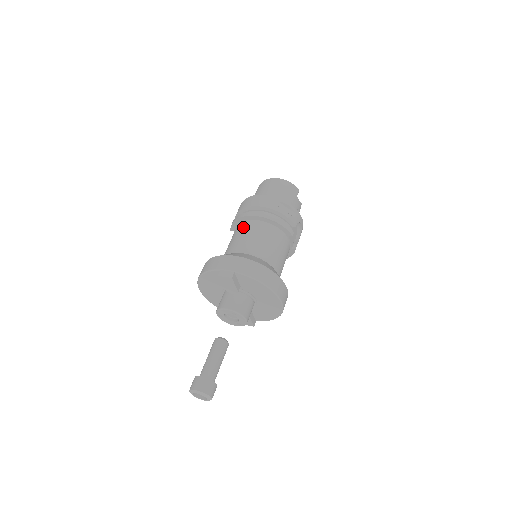
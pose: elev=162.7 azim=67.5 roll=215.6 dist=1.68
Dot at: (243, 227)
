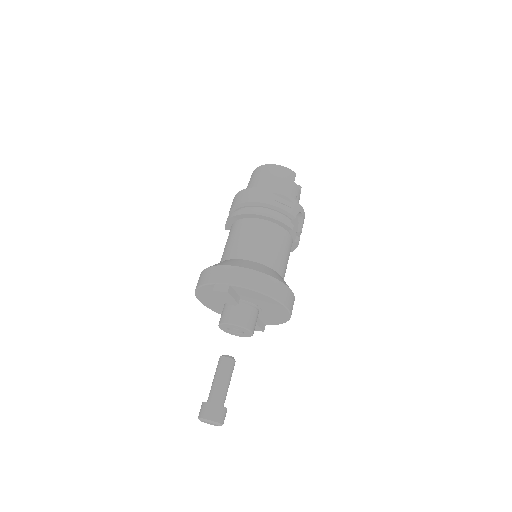
Dot at: (237, 227)
